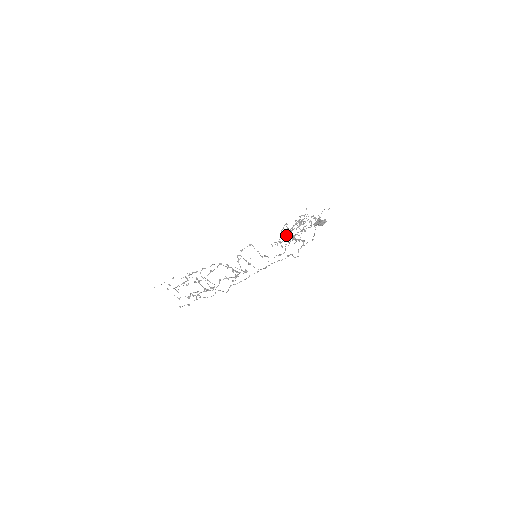
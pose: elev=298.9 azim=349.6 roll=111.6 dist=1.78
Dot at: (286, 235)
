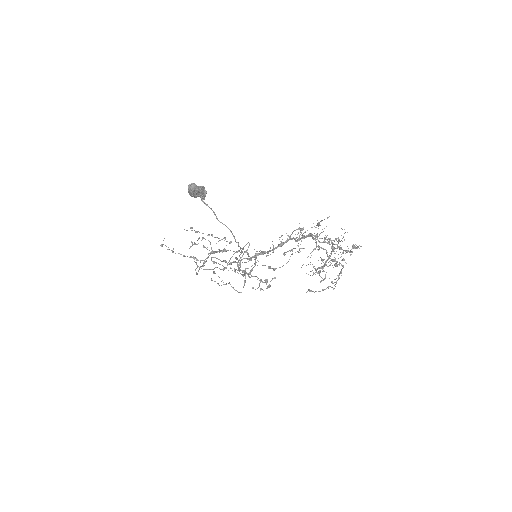
Dot at: (281, 242)
